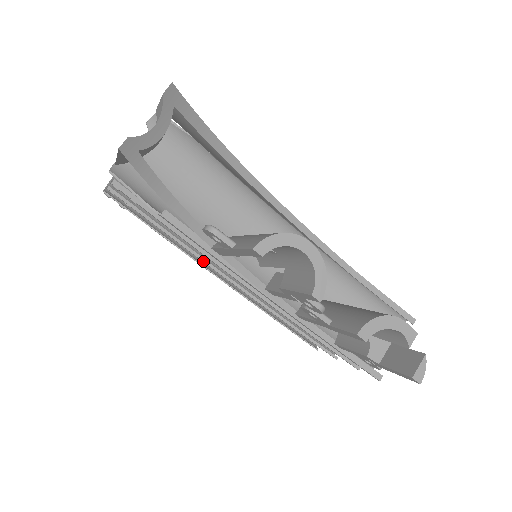
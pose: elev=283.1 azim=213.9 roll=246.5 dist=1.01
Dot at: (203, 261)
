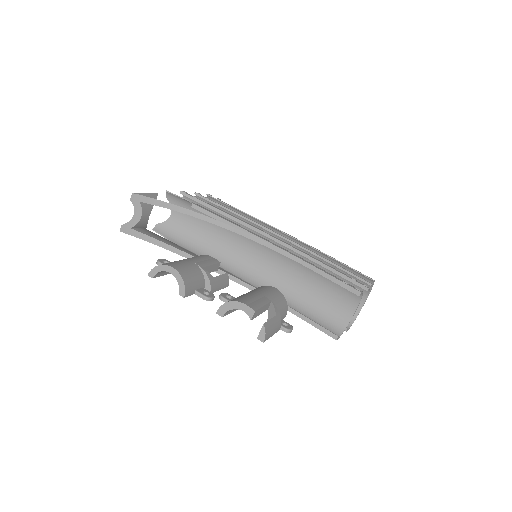
Dot at: occluded
